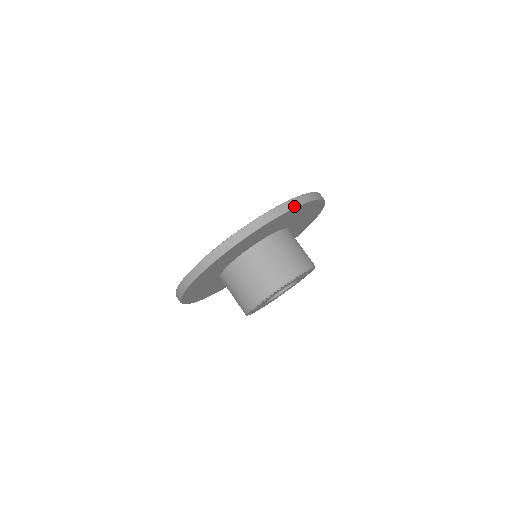
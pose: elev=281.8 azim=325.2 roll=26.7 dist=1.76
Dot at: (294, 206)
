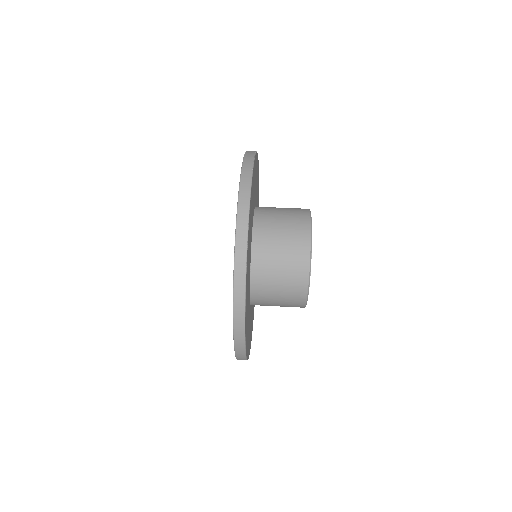
Dot at: occluded
